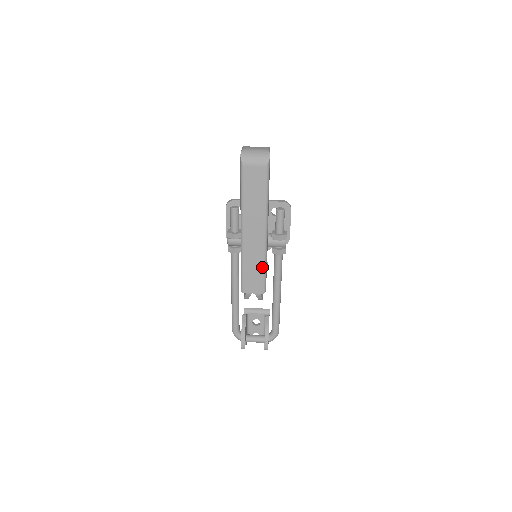
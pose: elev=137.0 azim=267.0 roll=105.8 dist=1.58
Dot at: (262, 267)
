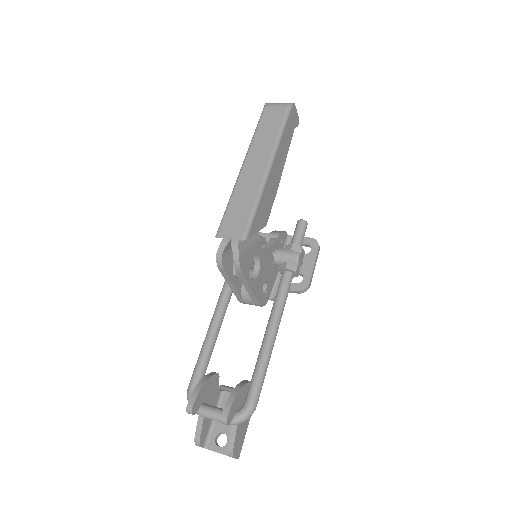
Dot at: (251, 205)
